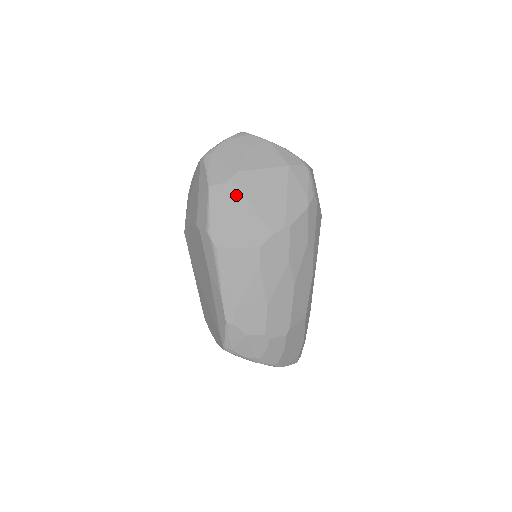
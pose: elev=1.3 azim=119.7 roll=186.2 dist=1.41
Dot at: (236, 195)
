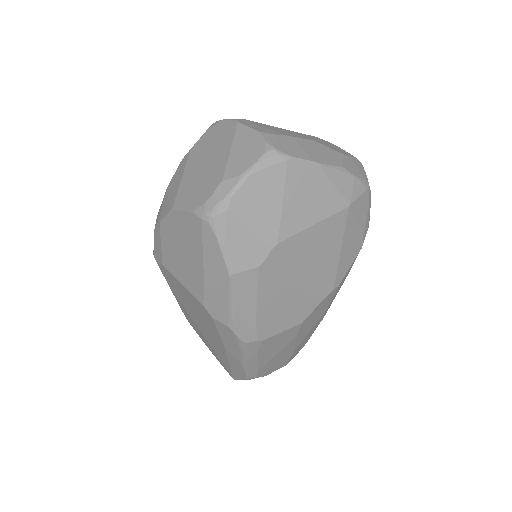
Dot at: (274, 277)
